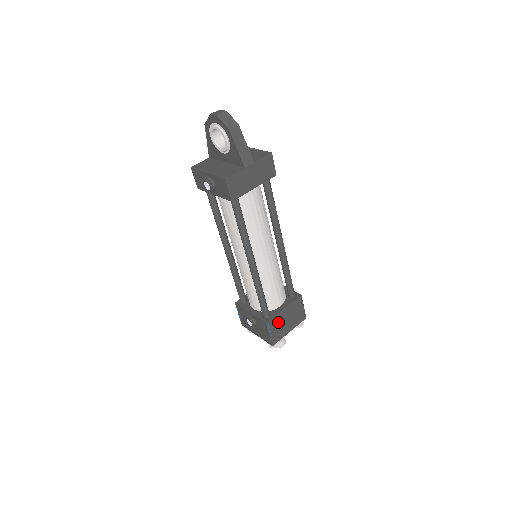
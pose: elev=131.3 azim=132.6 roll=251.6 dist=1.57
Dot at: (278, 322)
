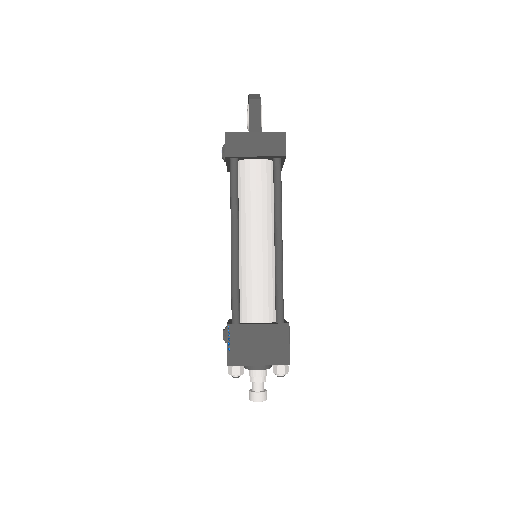
Dot at: (244, 337)
